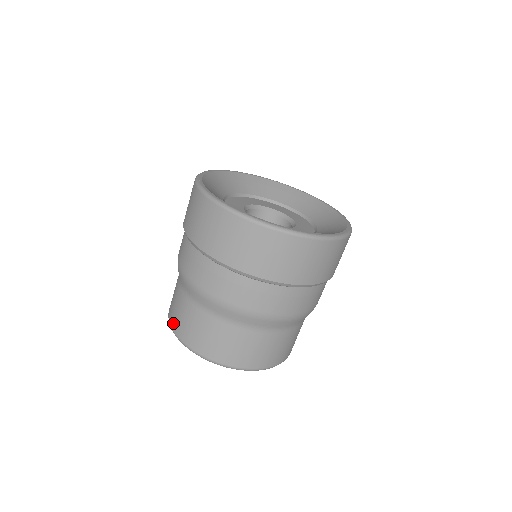
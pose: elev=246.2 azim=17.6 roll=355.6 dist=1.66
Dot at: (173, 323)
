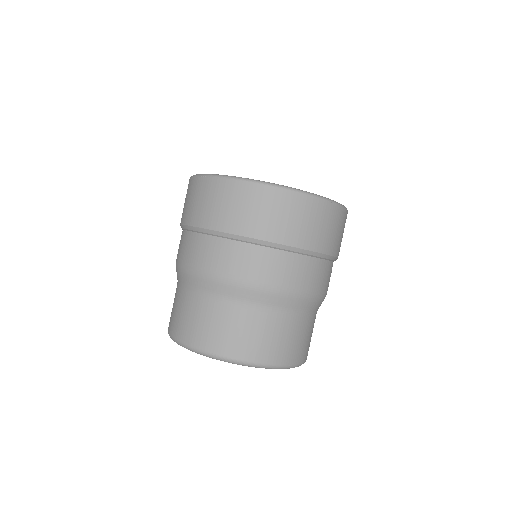
Dot at: occluded
